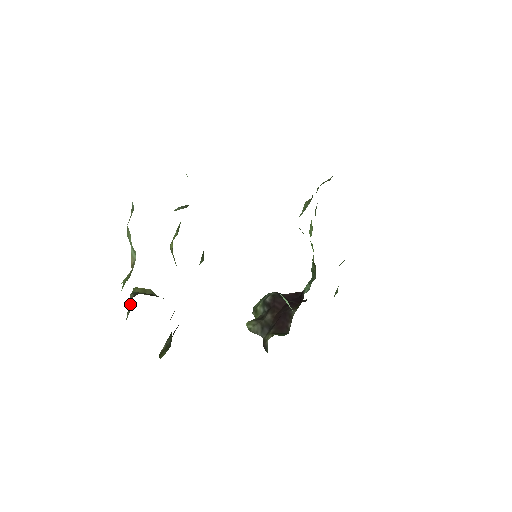
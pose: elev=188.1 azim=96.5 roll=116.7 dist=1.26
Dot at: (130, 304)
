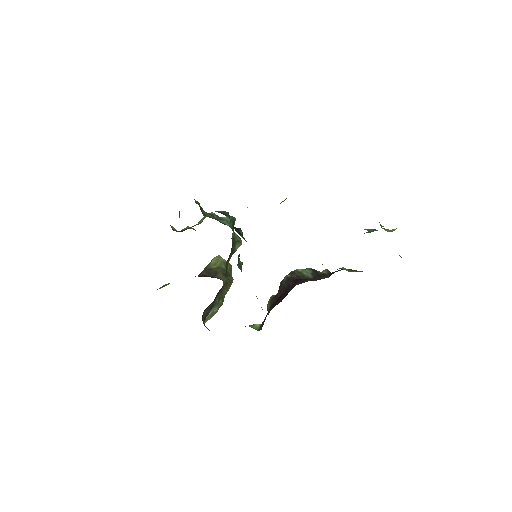
Dot at: occluded
